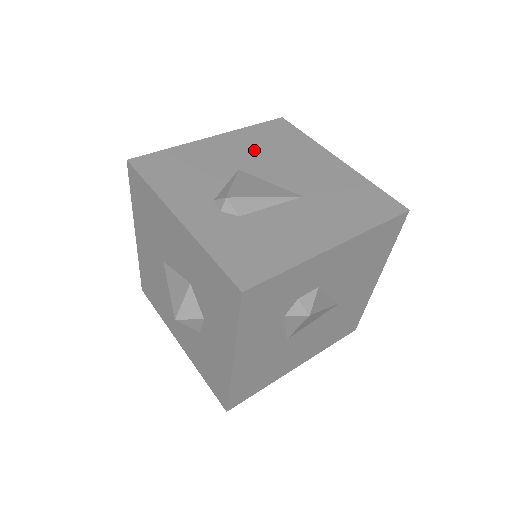
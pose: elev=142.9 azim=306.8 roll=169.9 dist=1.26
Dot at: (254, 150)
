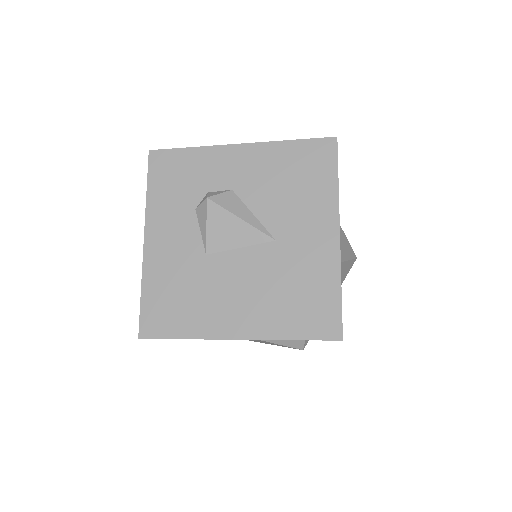
Dot at: occluded
